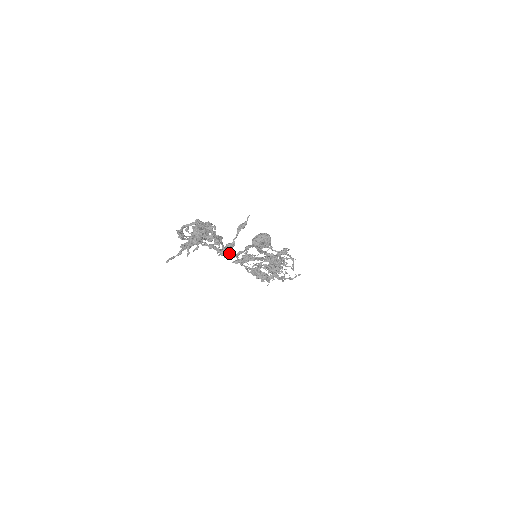
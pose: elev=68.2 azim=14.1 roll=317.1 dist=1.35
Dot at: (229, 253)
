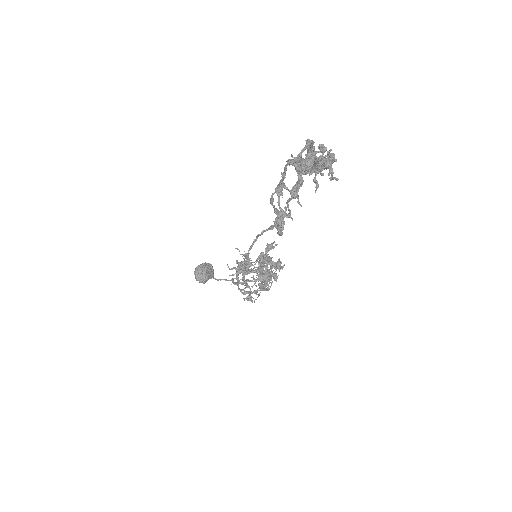
Dot at: (227, 264)
